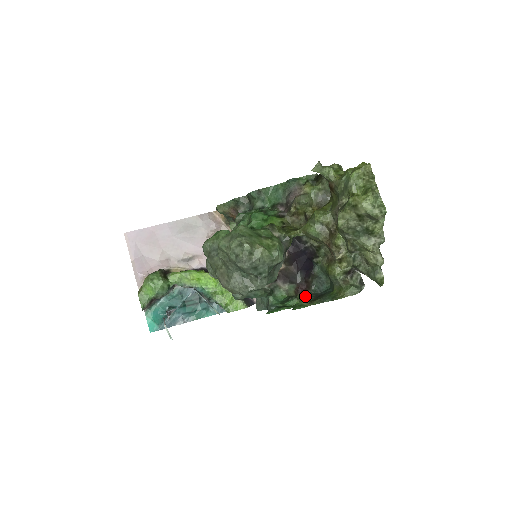
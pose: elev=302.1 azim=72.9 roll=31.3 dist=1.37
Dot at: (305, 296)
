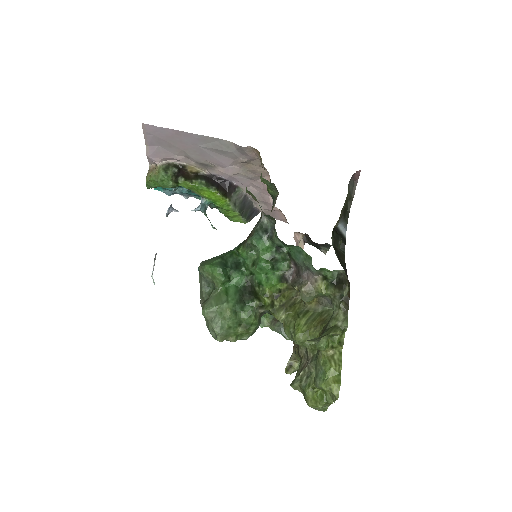
Dot at: occluded
